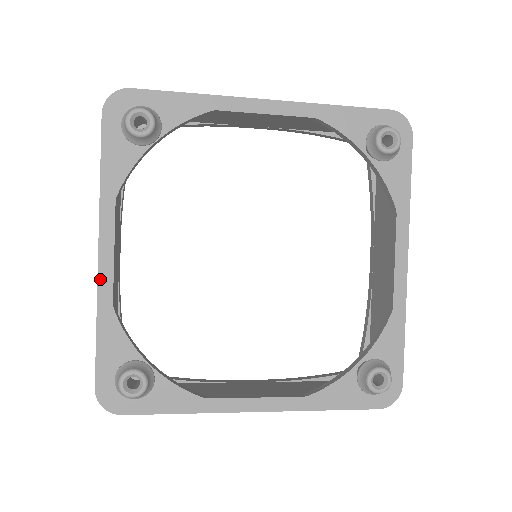
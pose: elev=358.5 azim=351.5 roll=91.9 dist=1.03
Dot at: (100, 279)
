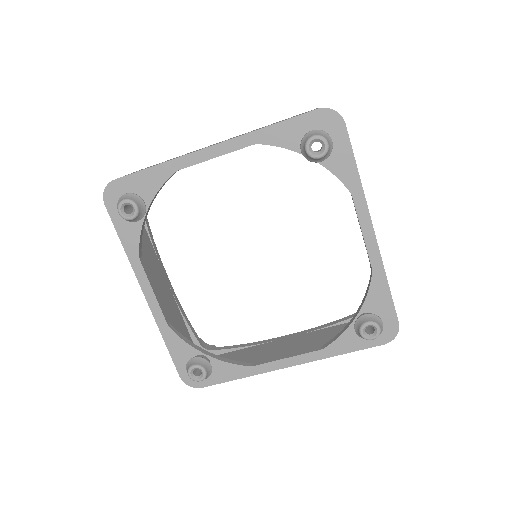
Dot at: (153, 312)
